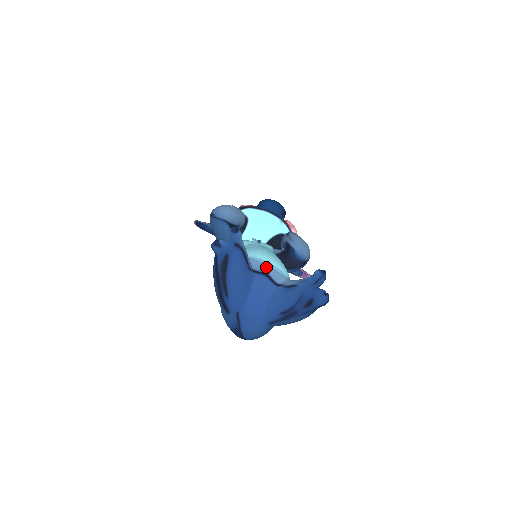
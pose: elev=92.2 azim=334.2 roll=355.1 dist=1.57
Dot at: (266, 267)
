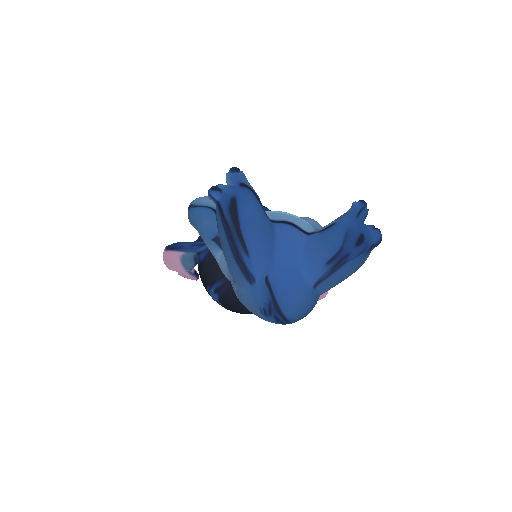
Dot at: (286, 216)
